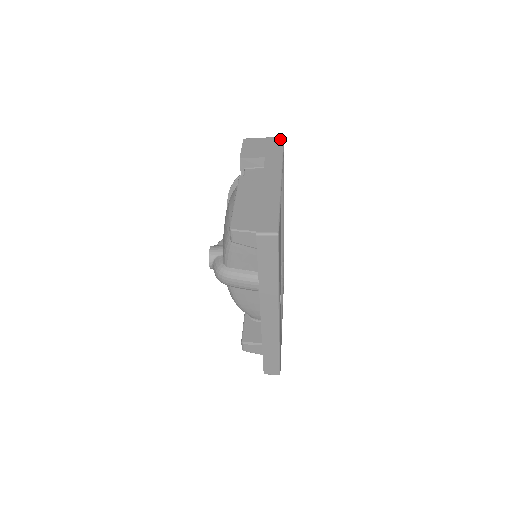
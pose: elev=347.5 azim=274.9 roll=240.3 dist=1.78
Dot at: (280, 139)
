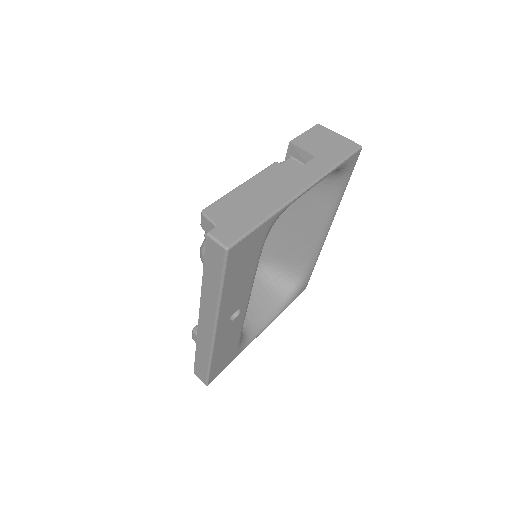
Dot at: (355, 146)
